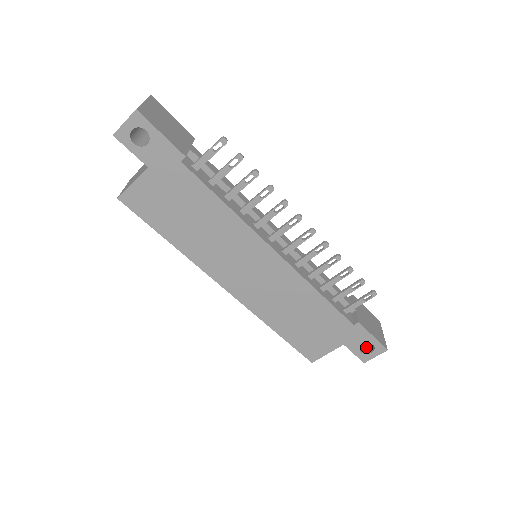
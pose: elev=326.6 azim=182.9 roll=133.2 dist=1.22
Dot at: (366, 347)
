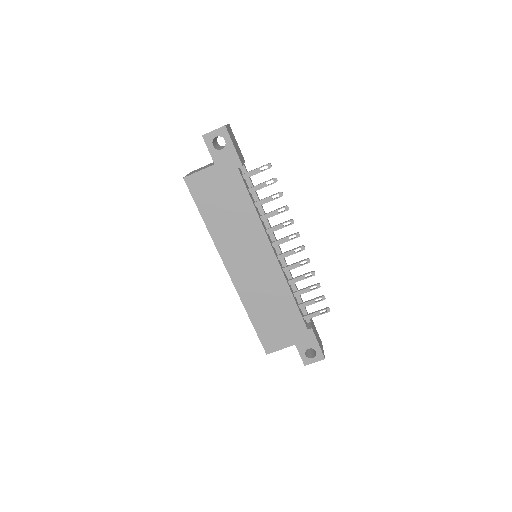
Dot at: (309, 354)
